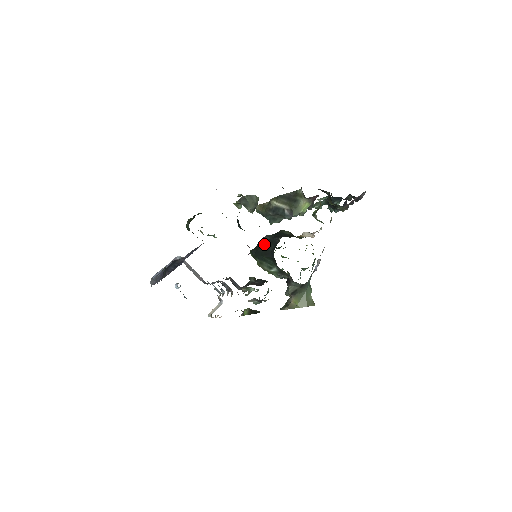
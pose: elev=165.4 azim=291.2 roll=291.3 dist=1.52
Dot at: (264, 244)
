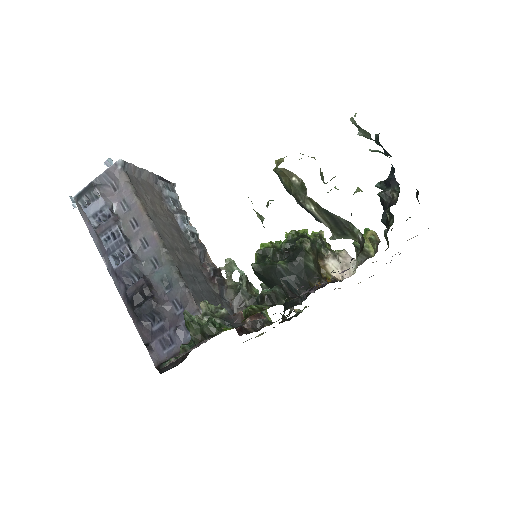
Dot at: (277, 281)
